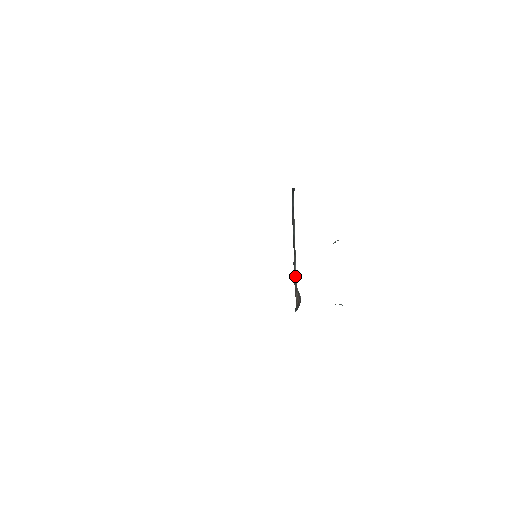
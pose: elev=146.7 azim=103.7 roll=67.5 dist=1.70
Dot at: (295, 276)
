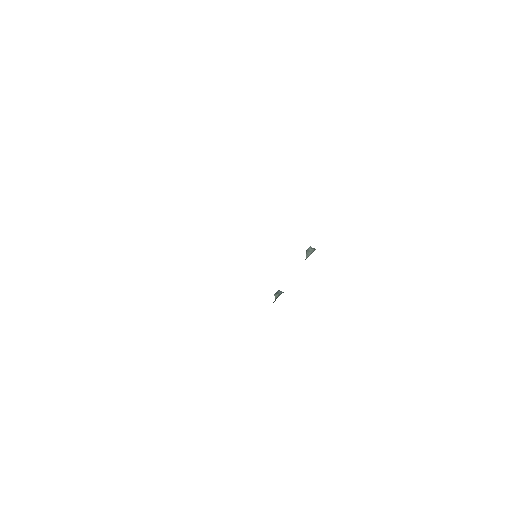
Dot at: occluded
